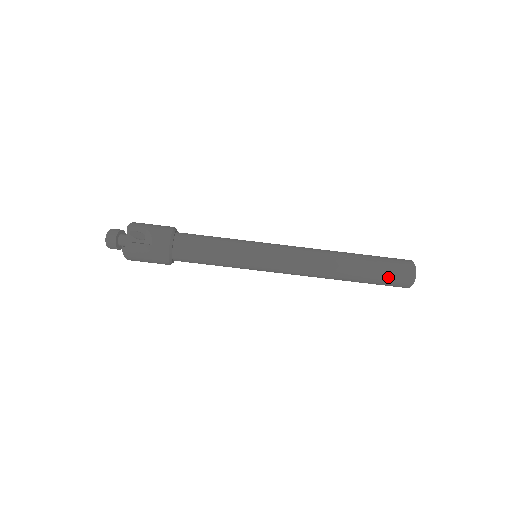
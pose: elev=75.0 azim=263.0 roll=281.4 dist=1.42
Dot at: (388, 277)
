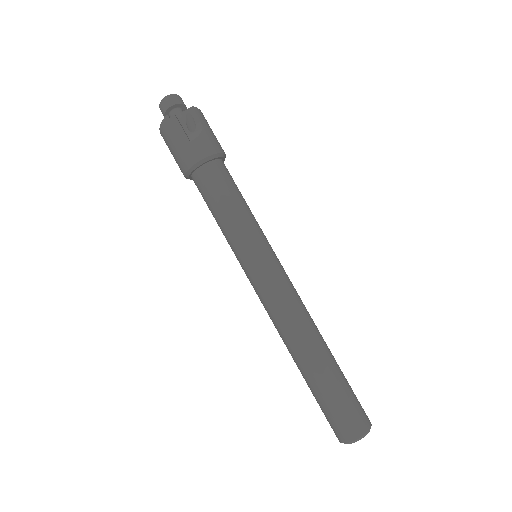
Dot at: (335, 410)
